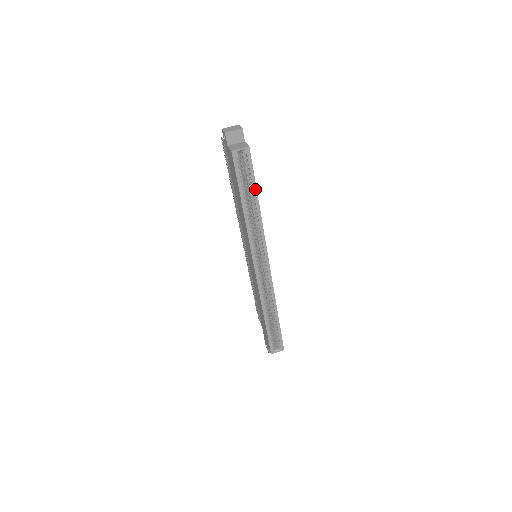
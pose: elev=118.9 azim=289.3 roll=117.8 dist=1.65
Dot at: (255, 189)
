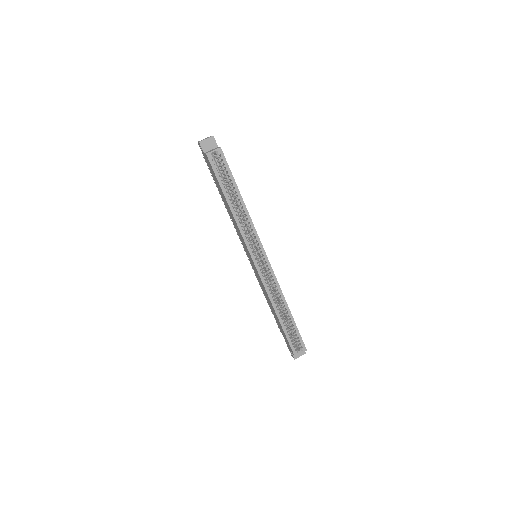
Dot at: (235, 185)
